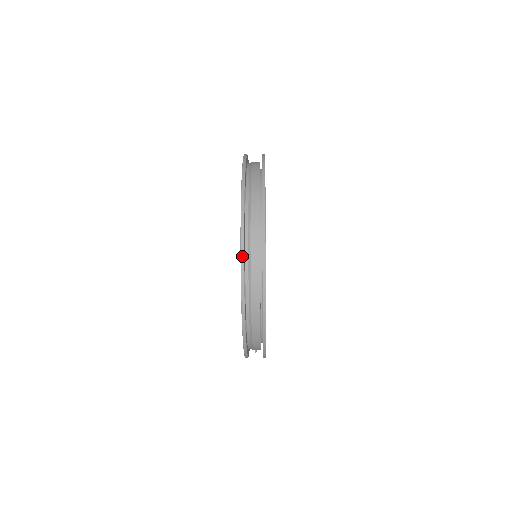
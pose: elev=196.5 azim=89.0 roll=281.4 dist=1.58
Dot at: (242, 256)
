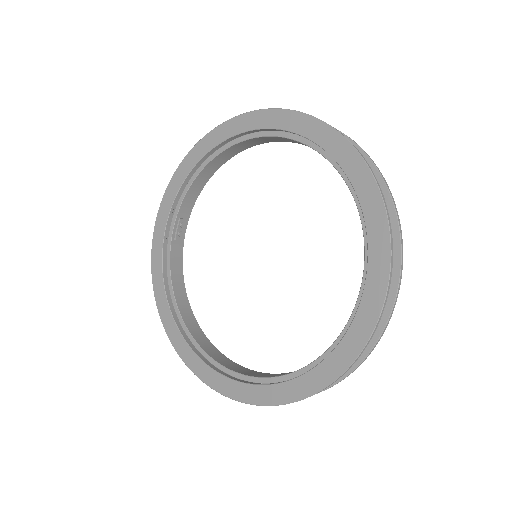
Dot at: (372, 336)
